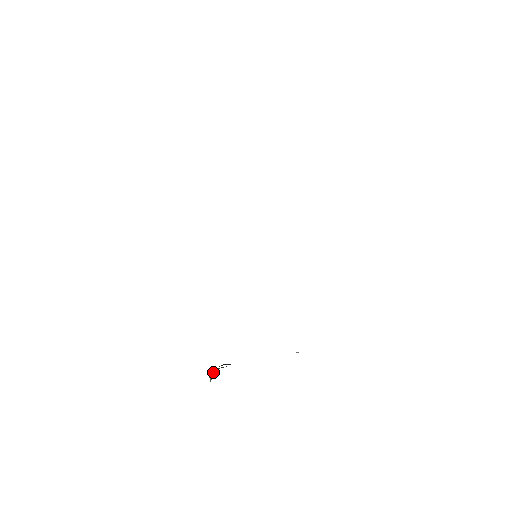
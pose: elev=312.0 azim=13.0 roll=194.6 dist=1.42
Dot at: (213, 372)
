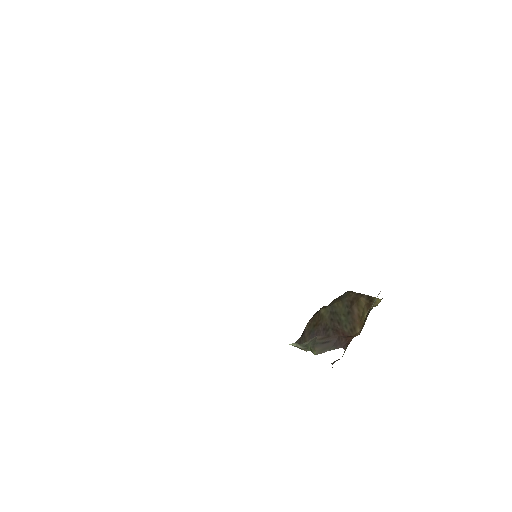
Dot at: (303, 349)
